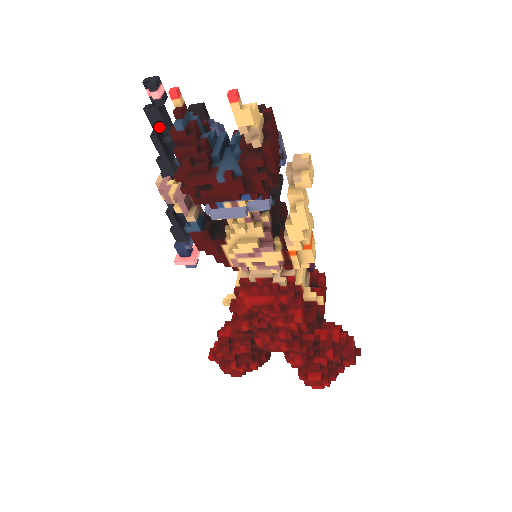
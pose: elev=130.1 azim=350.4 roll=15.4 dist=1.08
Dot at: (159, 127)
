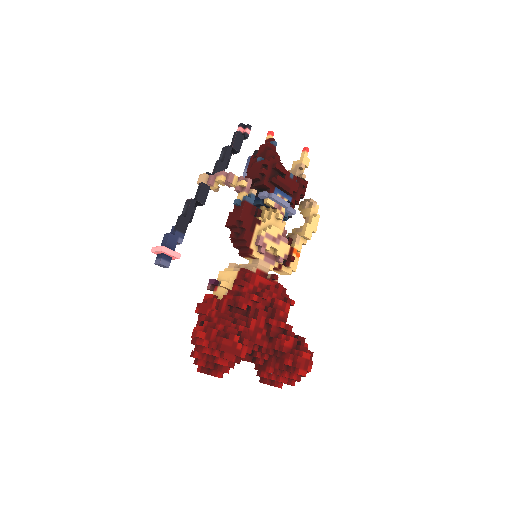
Dot at: (237, 145)
